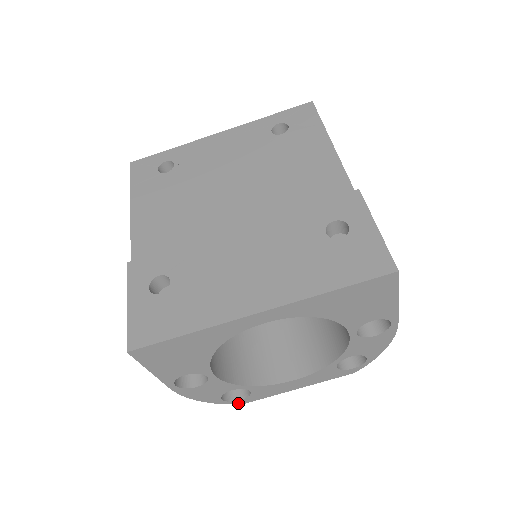
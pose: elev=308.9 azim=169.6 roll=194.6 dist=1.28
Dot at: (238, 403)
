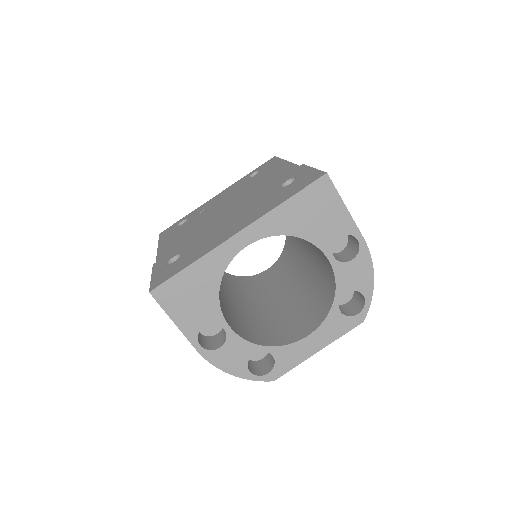
Dot at: (268, 379)
